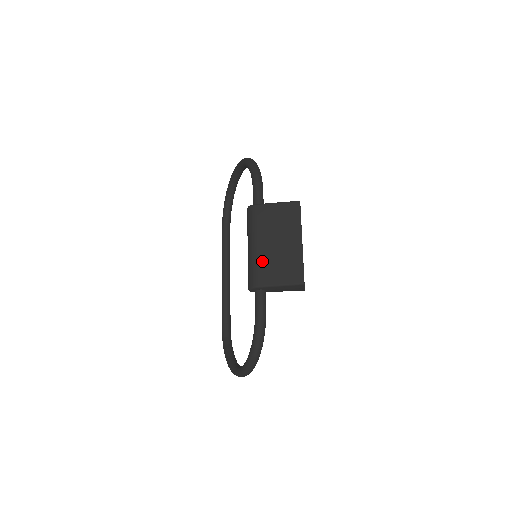
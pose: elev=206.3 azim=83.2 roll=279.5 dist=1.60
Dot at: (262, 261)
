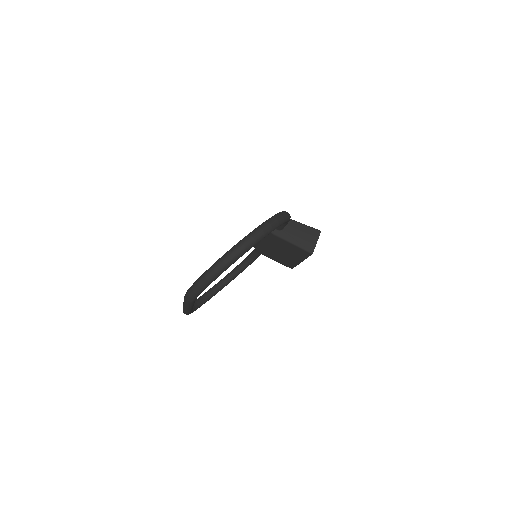
Dot at: occluded
